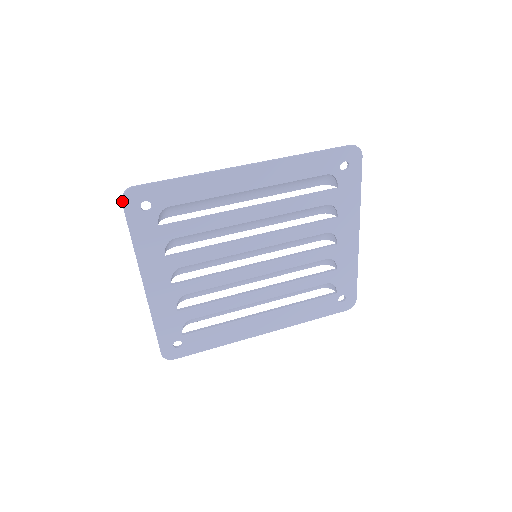
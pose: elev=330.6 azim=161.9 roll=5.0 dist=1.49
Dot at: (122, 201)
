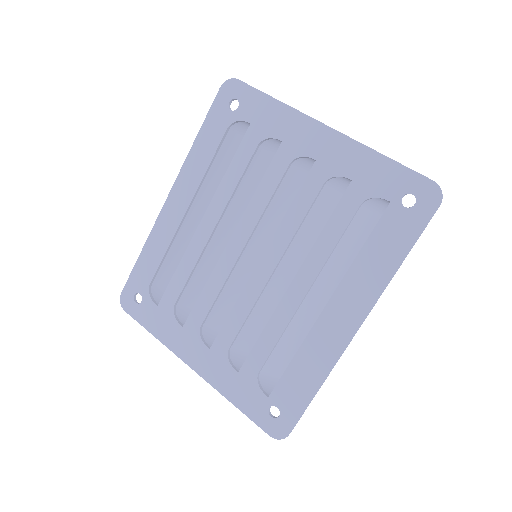
Dot at: (124, 309)
